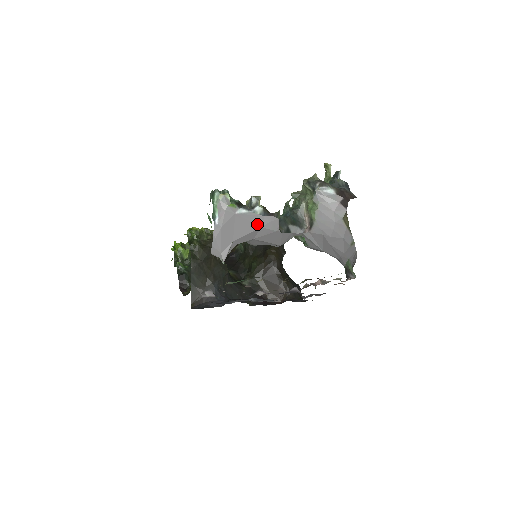
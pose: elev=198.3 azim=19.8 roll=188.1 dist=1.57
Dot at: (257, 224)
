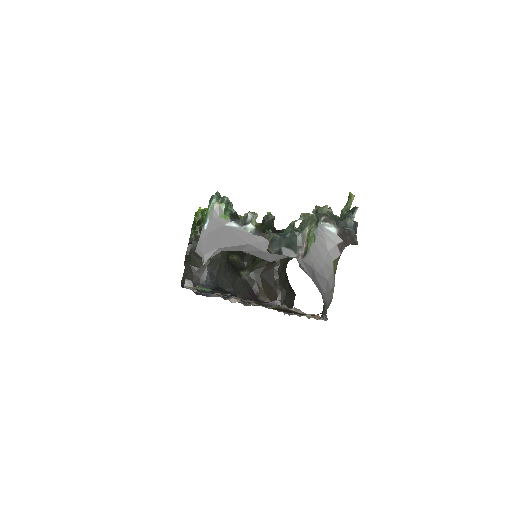
Dot at: (245, 240)
